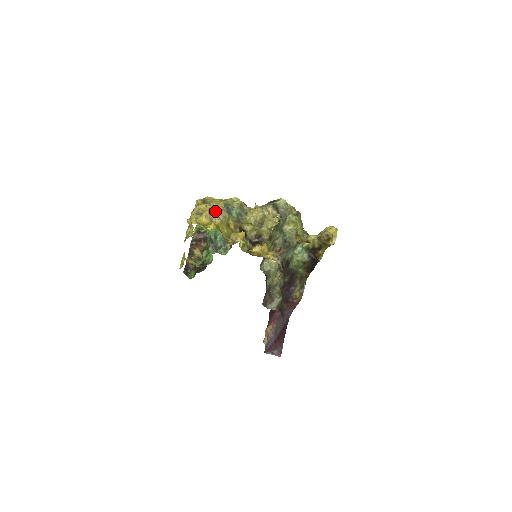
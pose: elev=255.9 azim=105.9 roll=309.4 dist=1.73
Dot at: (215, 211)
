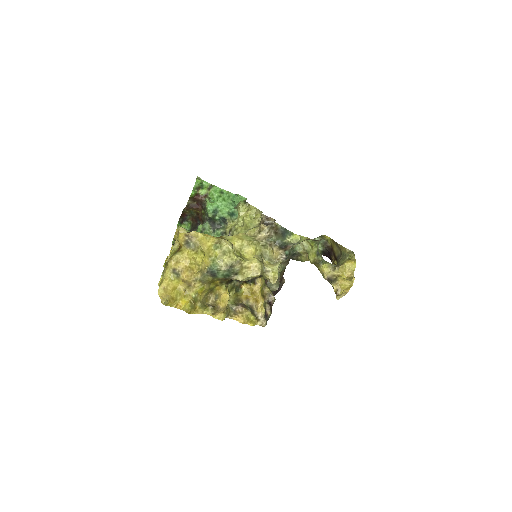
Dot at: (199, 260)
